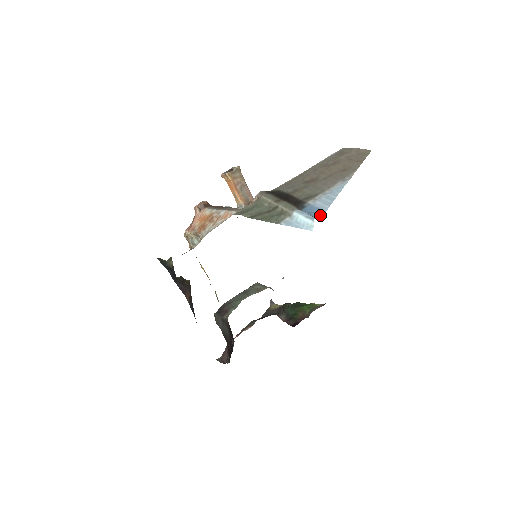
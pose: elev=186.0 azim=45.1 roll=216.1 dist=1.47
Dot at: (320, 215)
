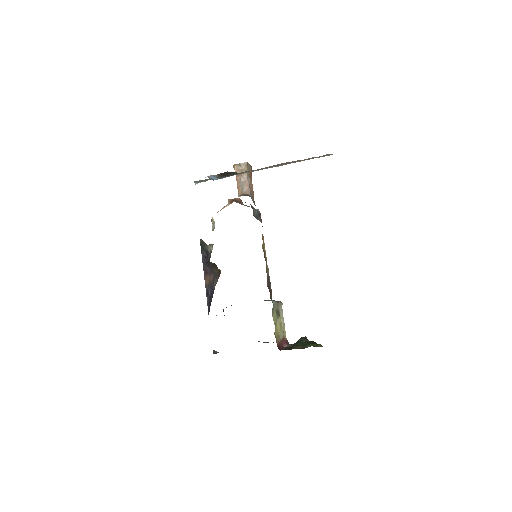
Dot at: occluded
